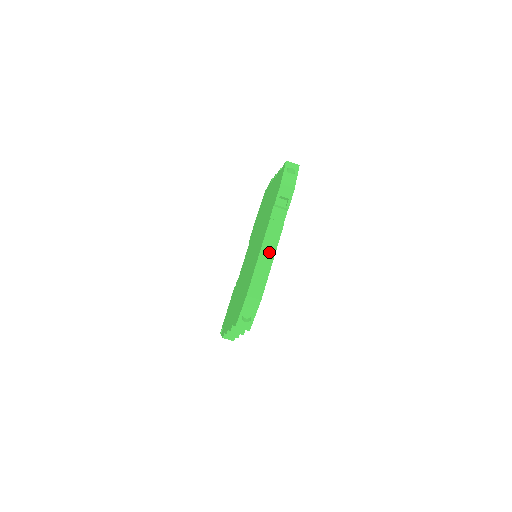
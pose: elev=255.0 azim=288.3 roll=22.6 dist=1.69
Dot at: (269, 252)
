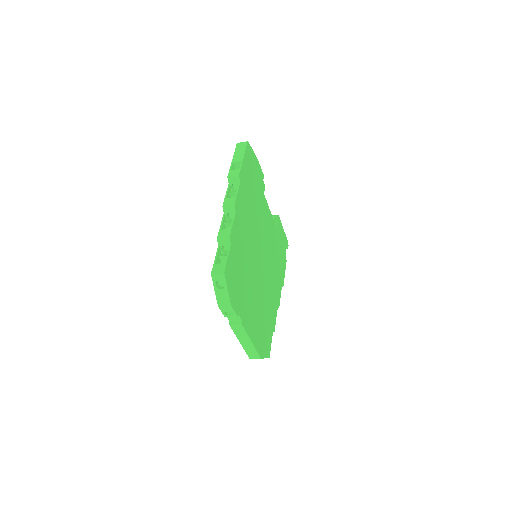
Dot at: (245, 339)
